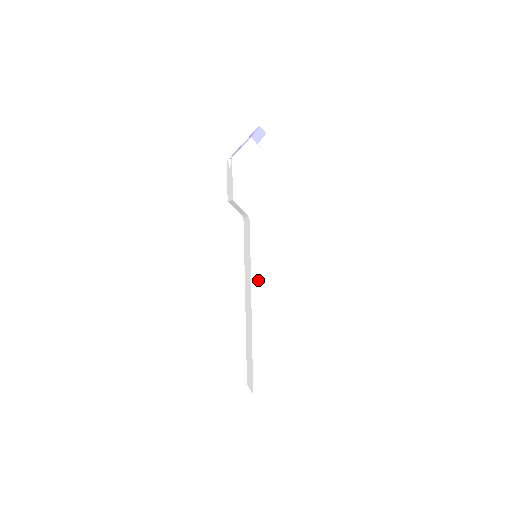
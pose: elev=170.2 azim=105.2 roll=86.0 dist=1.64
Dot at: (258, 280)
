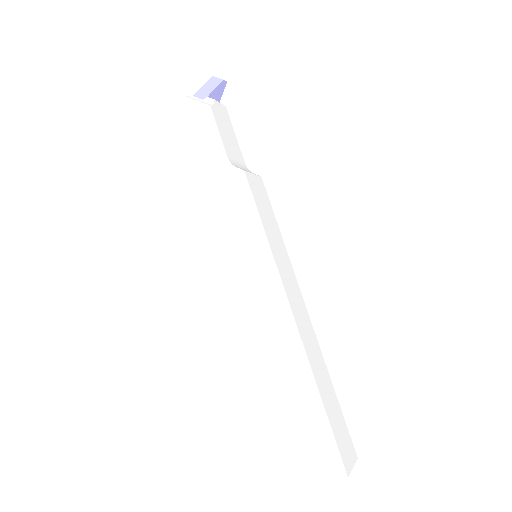
Dot at: (256, 292)
